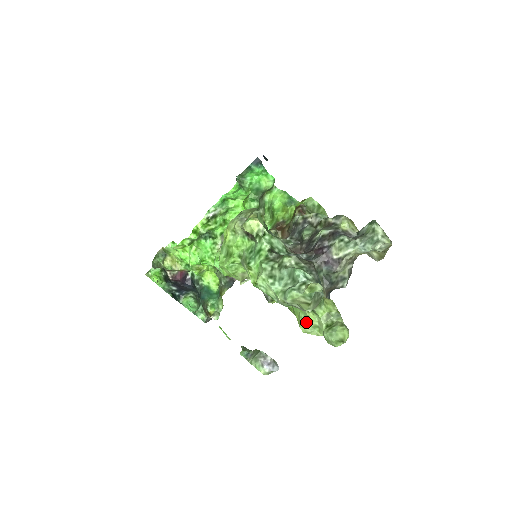
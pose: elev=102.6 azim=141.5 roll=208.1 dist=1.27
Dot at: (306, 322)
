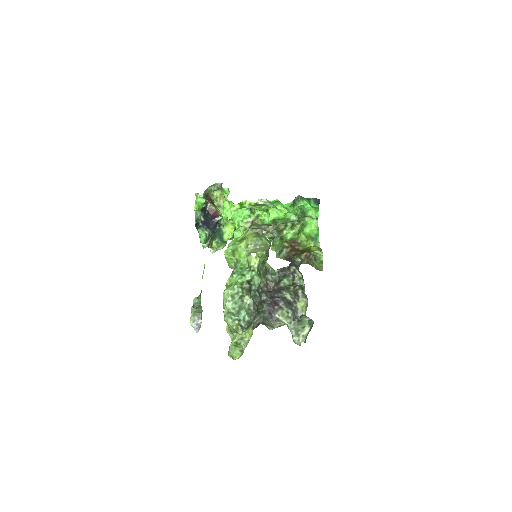
Dot at: occluded
